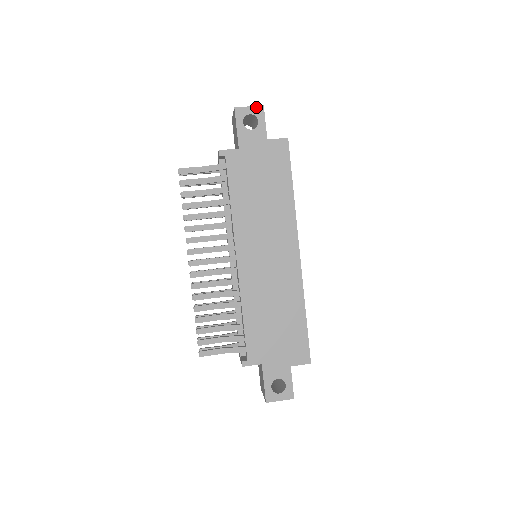
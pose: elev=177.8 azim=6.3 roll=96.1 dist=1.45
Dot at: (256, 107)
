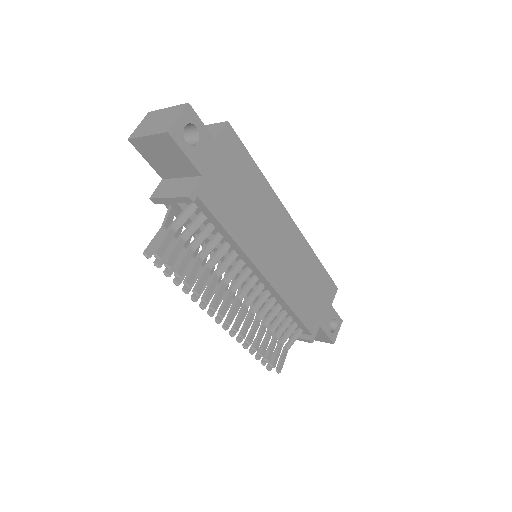
Dot at: (184, 112)
